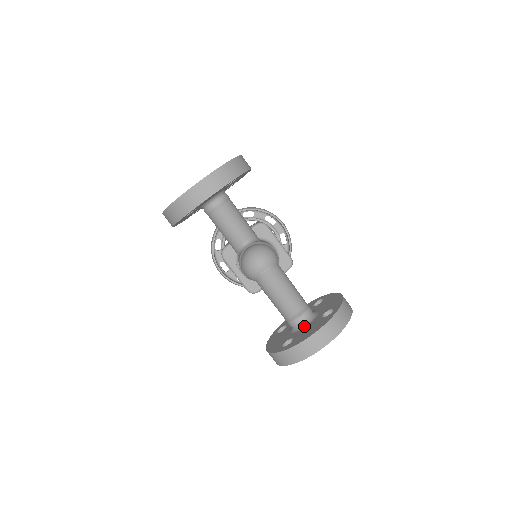
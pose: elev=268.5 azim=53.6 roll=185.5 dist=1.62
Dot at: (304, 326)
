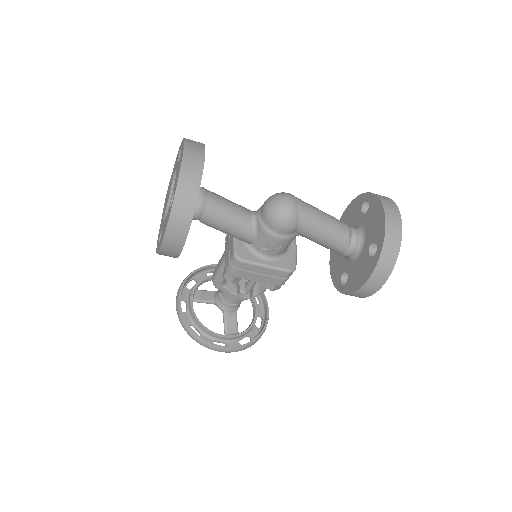
Dot at: (363, 234)
